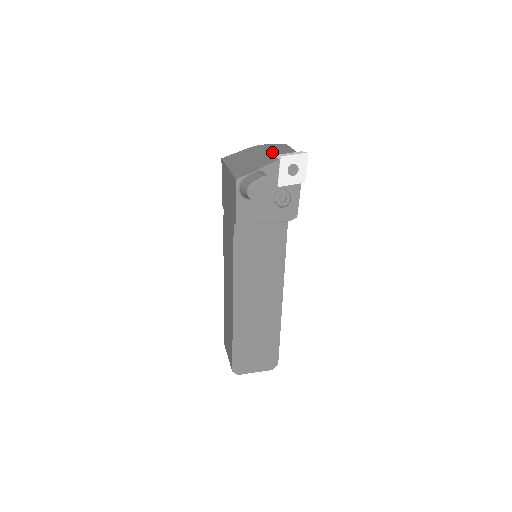
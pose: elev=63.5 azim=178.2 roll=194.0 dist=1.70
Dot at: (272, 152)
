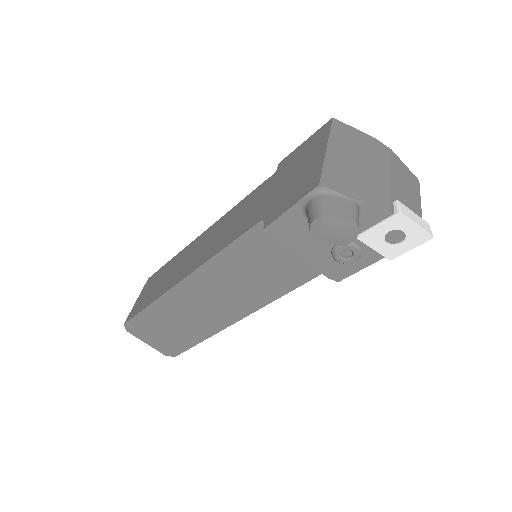
Dot at: (396, 183)
